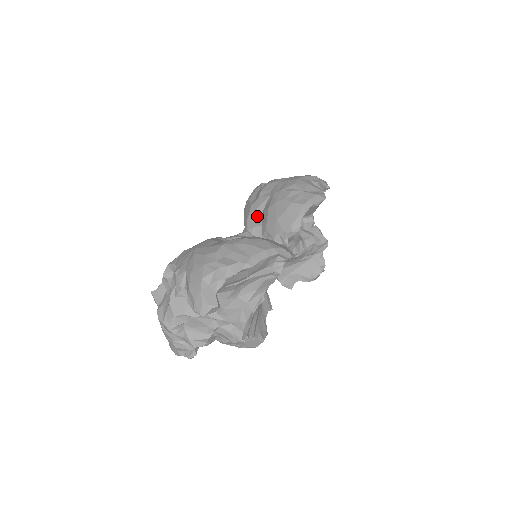
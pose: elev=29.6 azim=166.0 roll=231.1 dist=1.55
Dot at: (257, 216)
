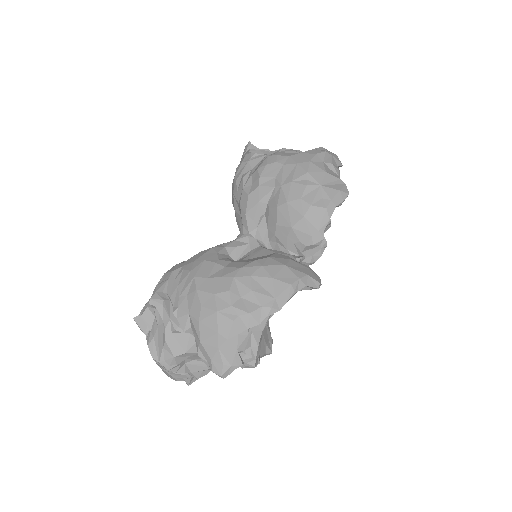
Dot at: (258, 212)
